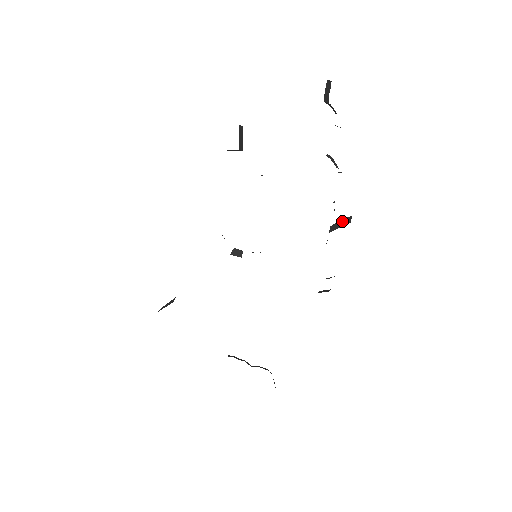
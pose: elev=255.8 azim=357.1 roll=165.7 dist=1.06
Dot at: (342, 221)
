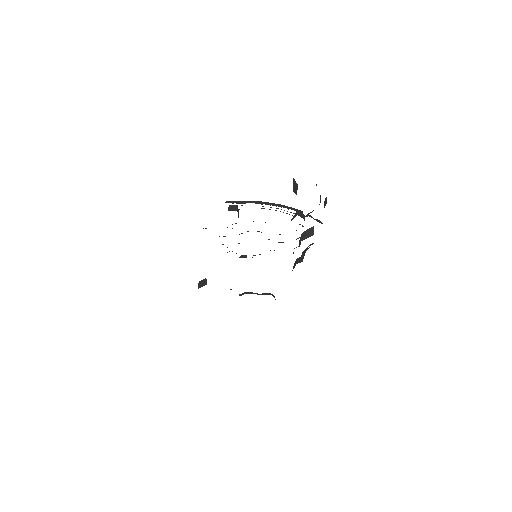
Dot at: (308, 231)
